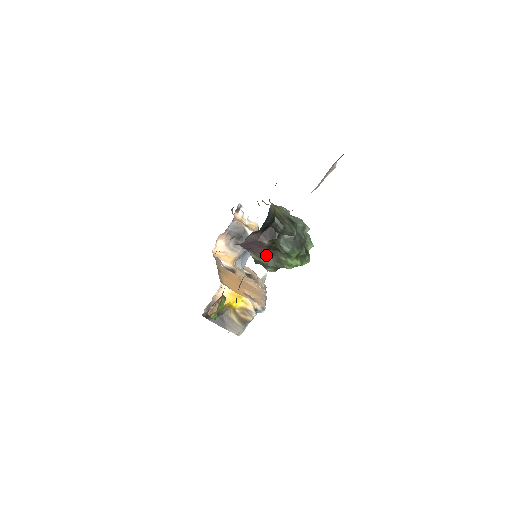
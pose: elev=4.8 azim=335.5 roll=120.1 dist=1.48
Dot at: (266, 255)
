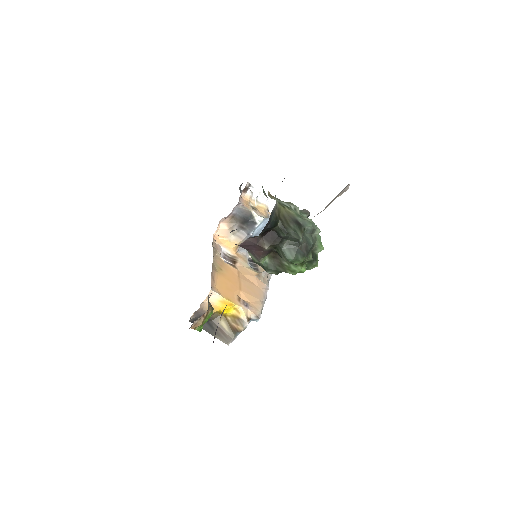
Dot at: (267, 257)
